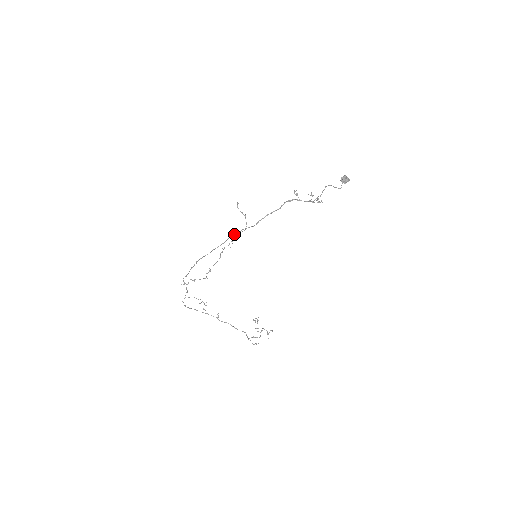
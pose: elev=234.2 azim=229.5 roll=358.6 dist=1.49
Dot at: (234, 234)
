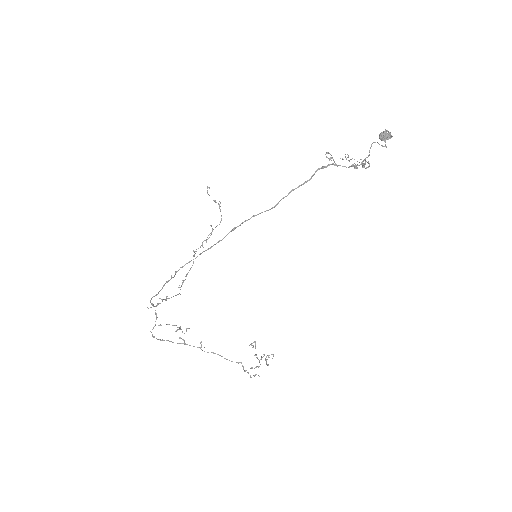
Dot at: occluded
